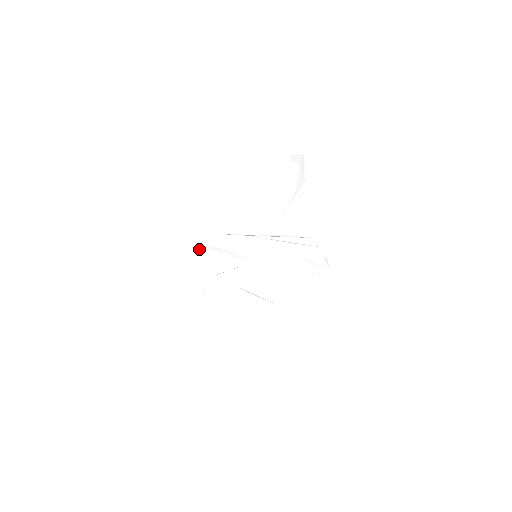
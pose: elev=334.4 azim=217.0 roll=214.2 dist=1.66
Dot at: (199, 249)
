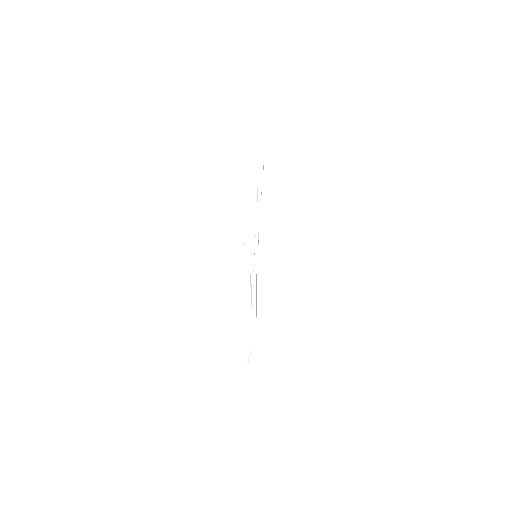
Dot at: occluded
